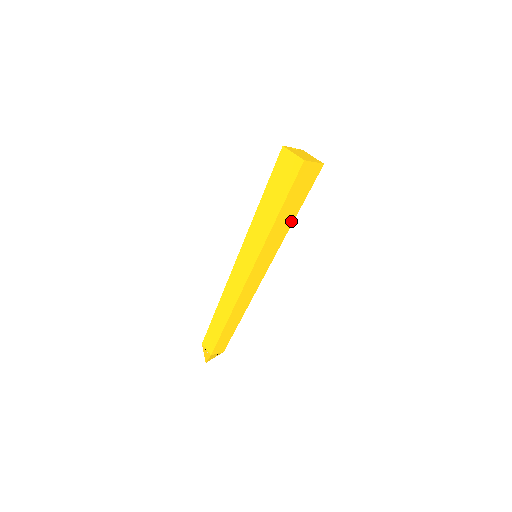
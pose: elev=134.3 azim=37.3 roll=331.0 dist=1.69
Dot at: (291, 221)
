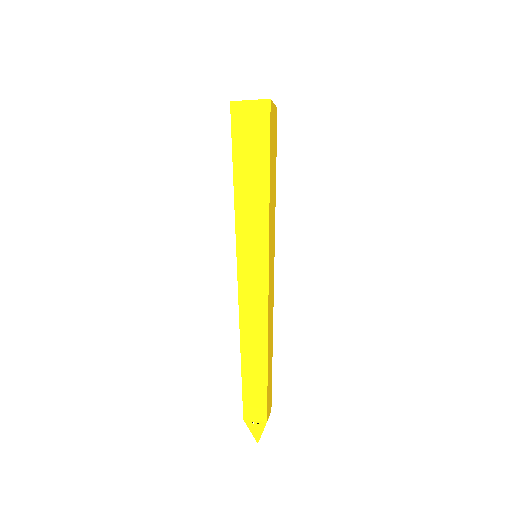
Dot at: (274, 190)
